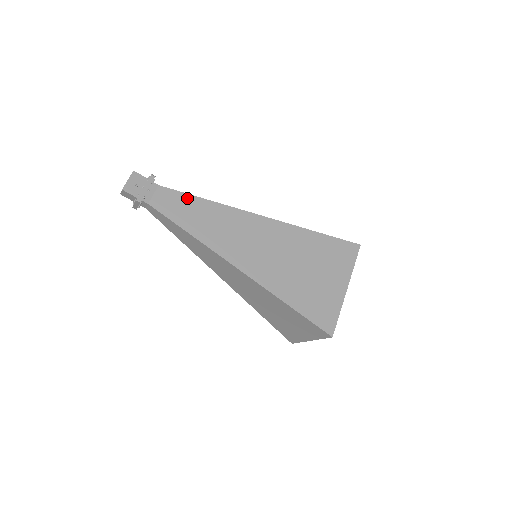
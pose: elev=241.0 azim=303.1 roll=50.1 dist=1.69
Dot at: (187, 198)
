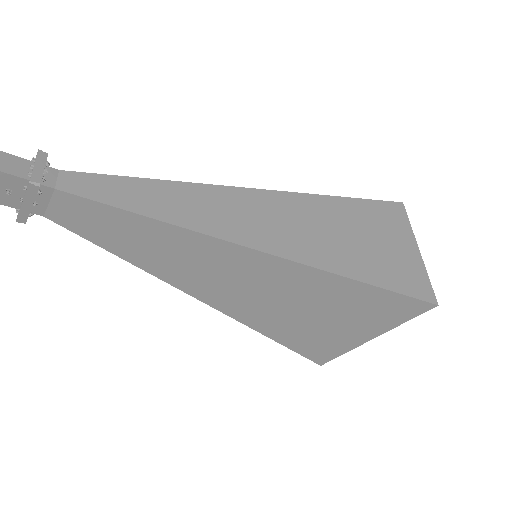
Dot at: (117, 214)
